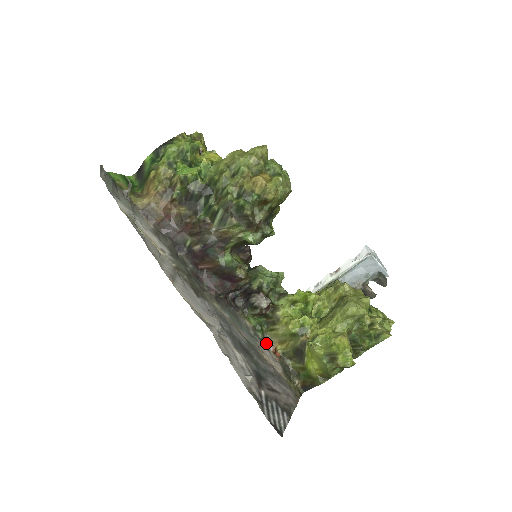
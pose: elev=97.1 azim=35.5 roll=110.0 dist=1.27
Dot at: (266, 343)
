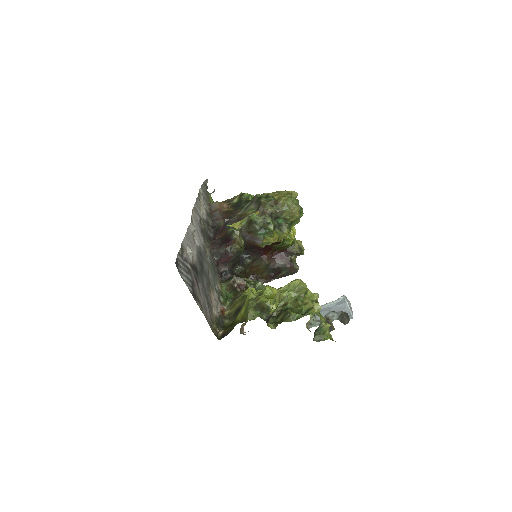
Dot at: (221, 305)
